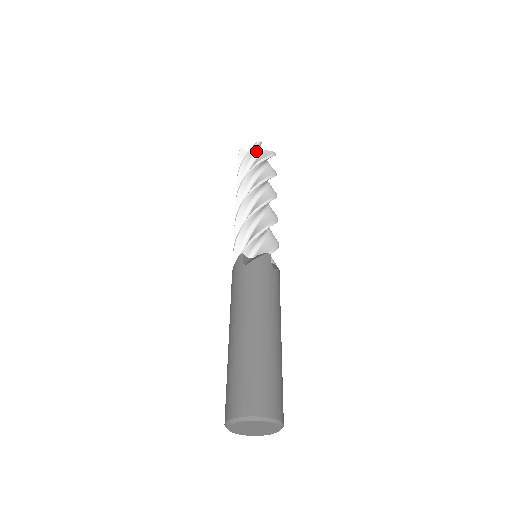
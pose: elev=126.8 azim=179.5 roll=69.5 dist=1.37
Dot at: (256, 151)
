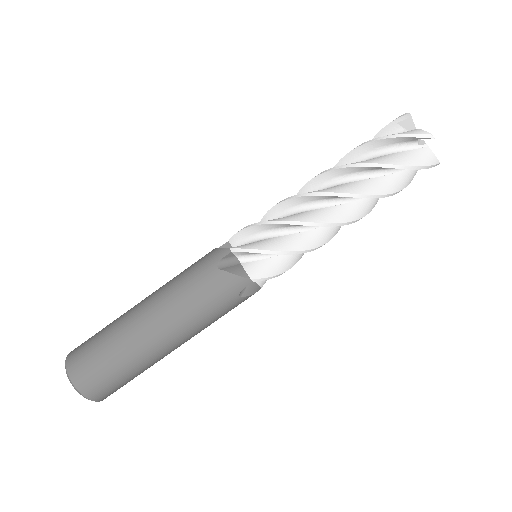
Dot at: (415, 140)
